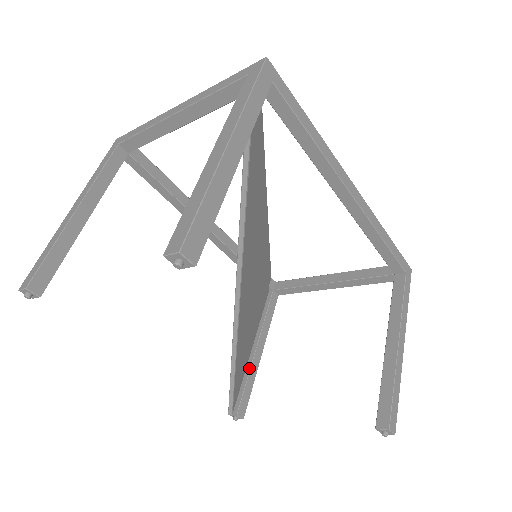
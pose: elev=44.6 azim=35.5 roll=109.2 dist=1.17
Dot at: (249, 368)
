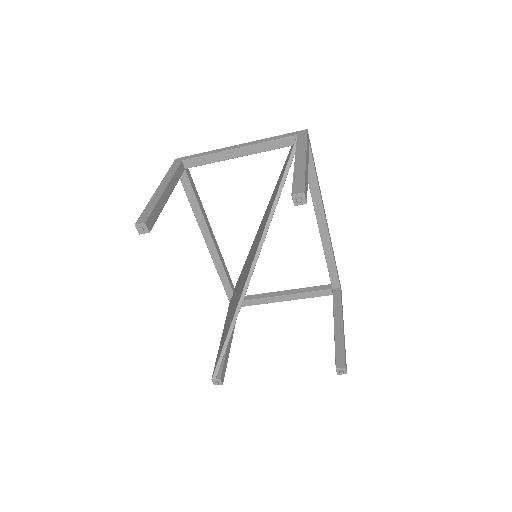
Dot at: occluded
